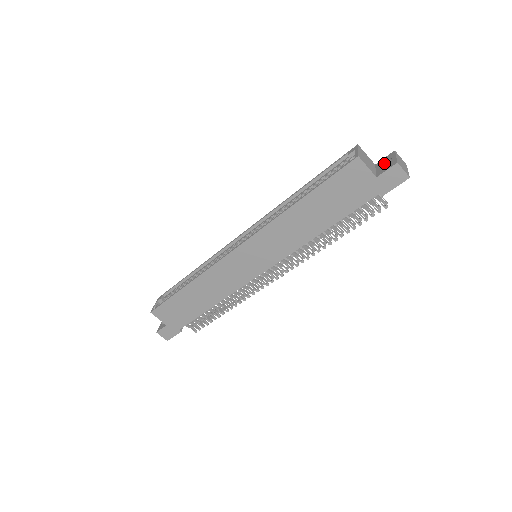
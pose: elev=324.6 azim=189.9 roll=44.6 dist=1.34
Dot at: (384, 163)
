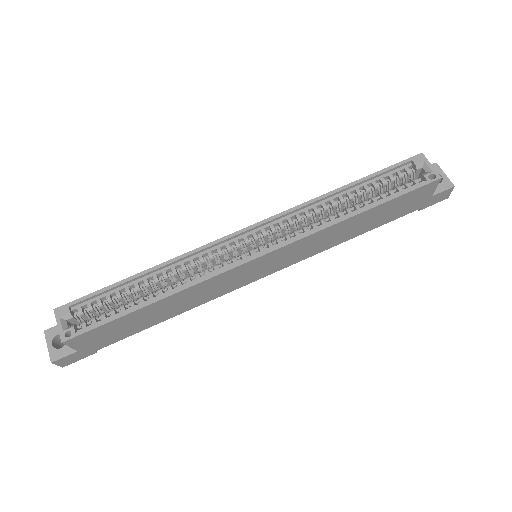
Dot at: occluded
